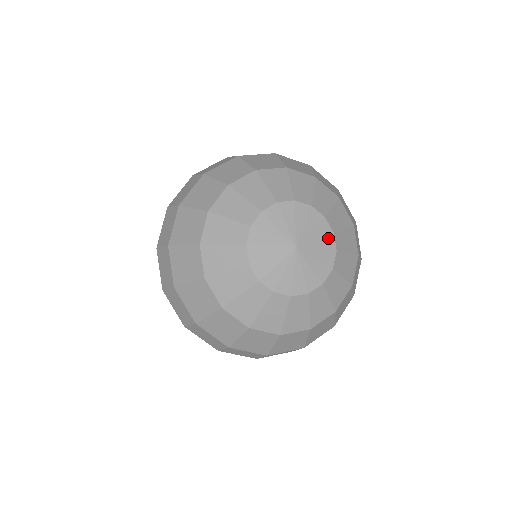
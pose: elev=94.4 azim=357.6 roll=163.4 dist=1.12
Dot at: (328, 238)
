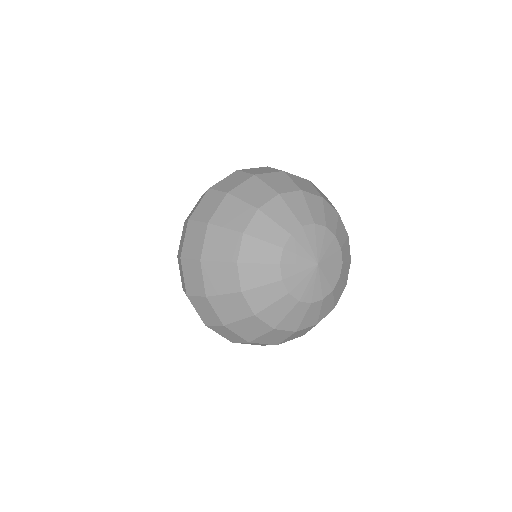
Dot at: (335, 277)
